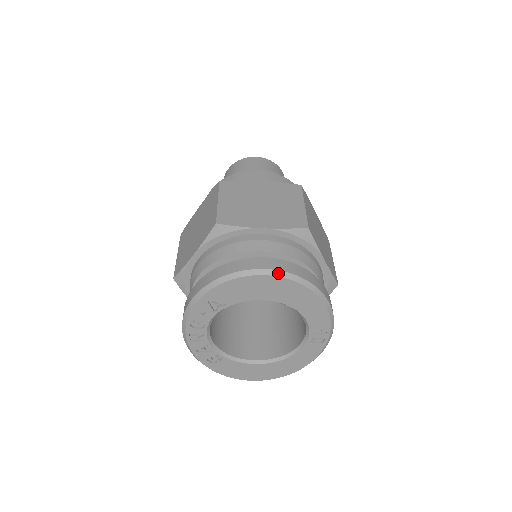
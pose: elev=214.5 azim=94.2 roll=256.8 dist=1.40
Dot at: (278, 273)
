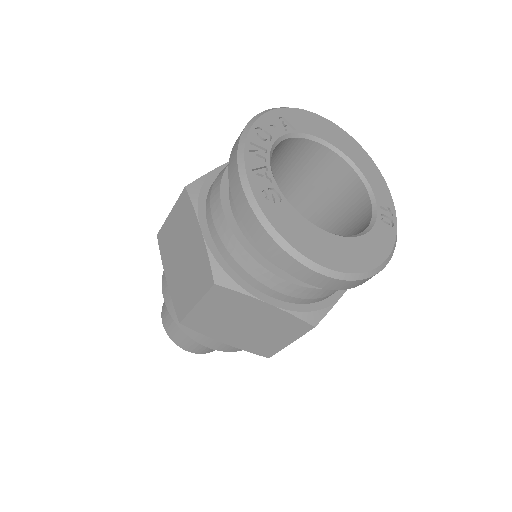
Dot at: (339, 128)
